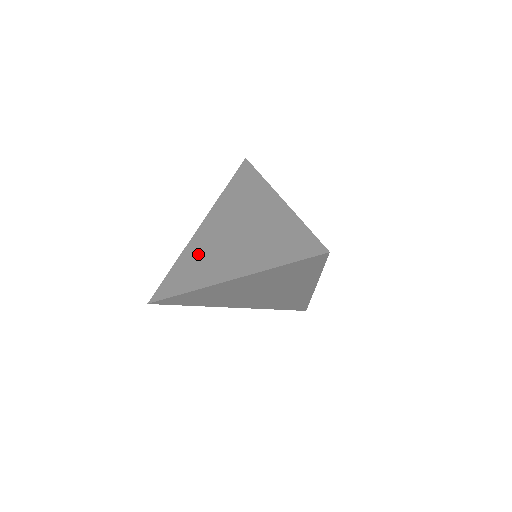
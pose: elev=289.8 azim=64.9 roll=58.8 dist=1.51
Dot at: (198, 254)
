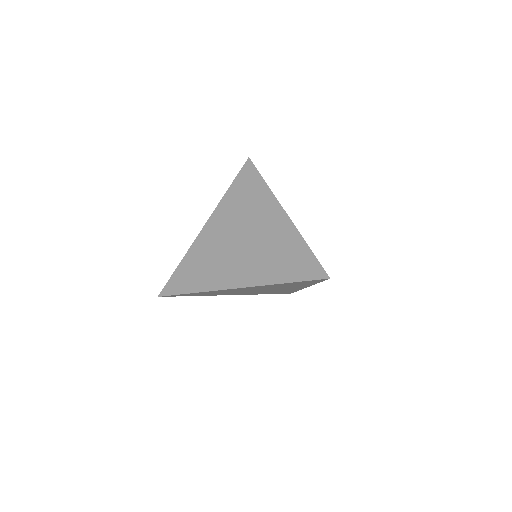
Dot at: (205, 255)
